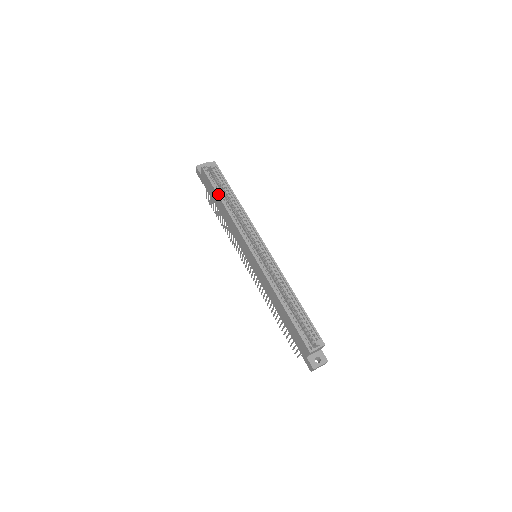
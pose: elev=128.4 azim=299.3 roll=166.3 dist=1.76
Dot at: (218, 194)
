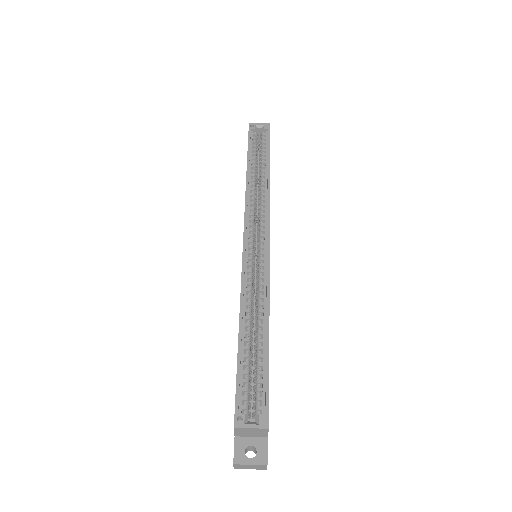
Dot at: (248, 158)
